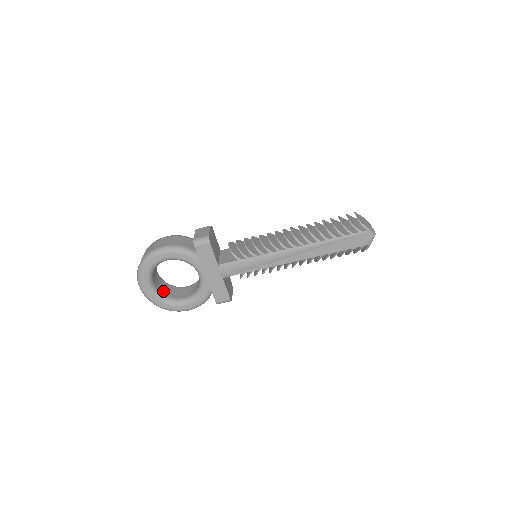
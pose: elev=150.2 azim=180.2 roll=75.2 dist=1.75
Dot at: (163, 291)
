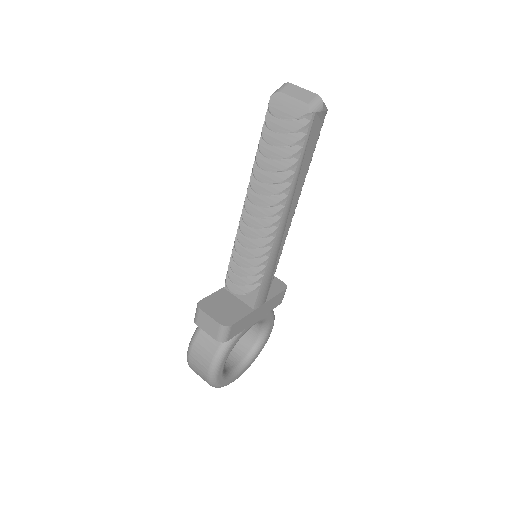
Dot at: (242, 352)
